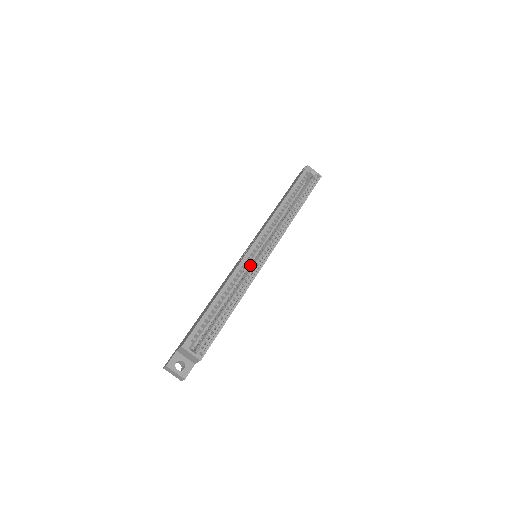
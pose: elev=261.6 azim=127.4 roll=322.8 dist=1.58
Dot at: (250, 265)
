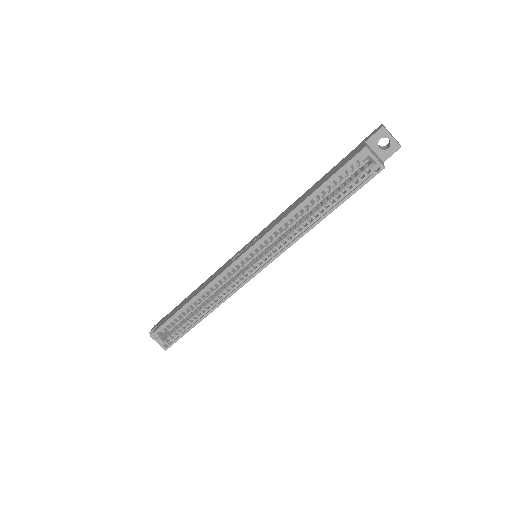
Dot at: occluded
